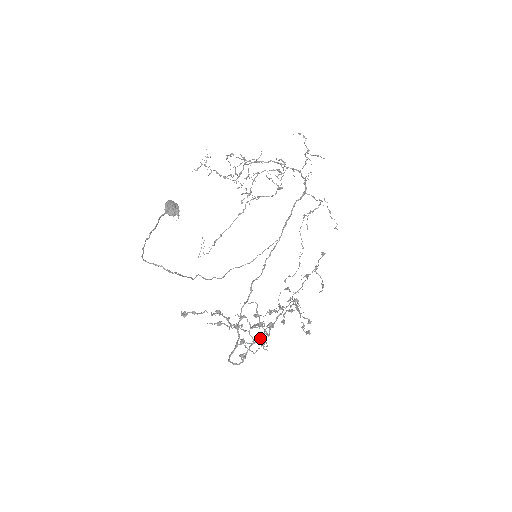
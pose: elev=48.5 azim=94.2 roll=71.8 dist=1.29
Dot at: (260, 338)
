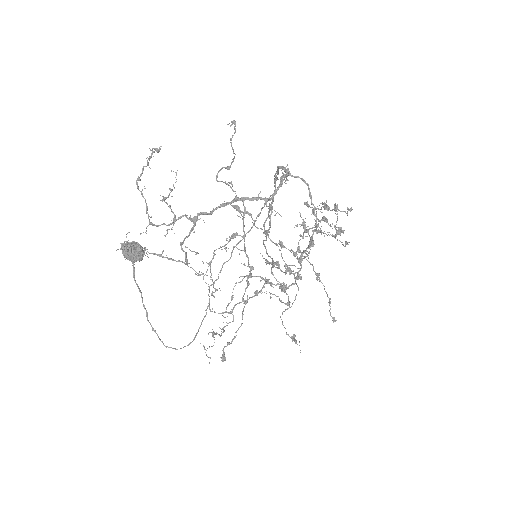
Dot at: (291, 337)
